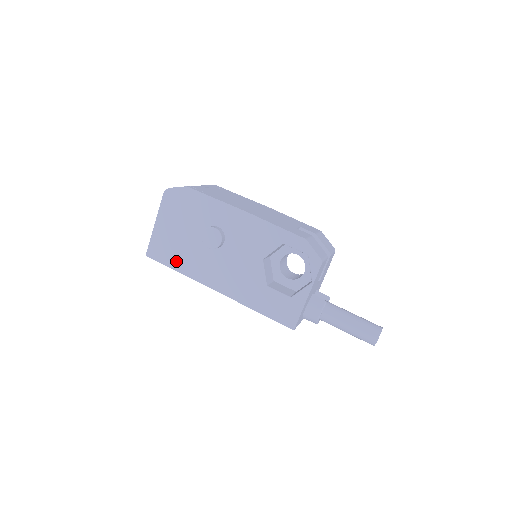
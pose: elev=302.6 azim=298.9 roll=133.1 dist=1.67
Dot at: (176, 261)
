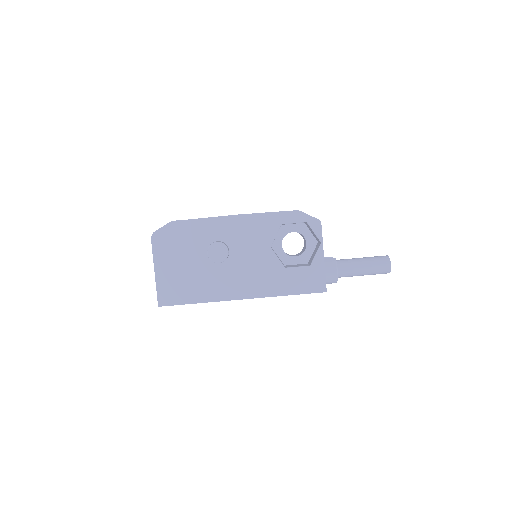
Dot at: (191, 294)
